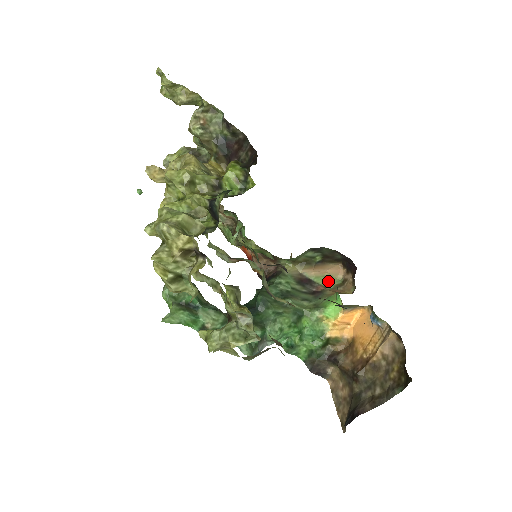
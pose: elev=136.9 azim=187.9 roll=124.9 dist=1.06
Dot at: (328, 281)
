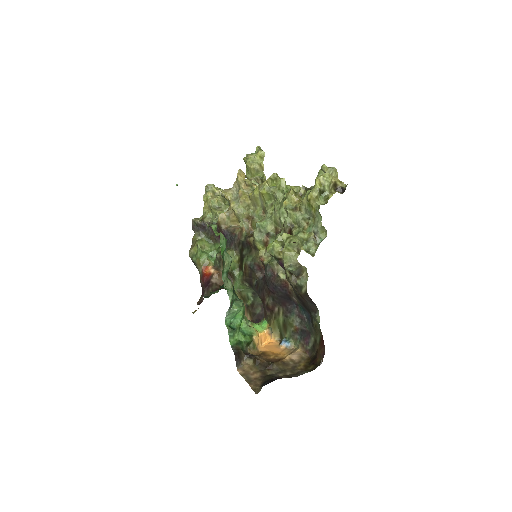
Dot at: occluded
